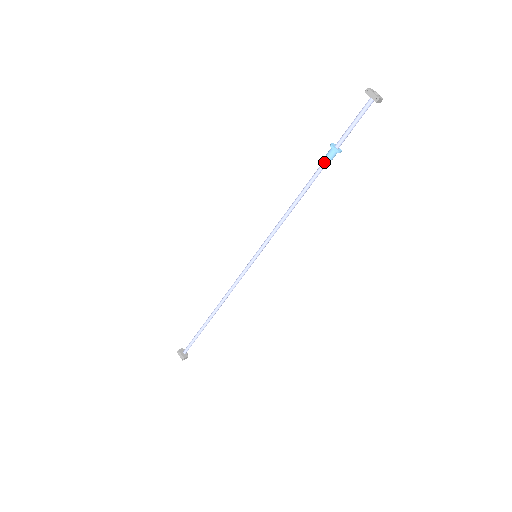
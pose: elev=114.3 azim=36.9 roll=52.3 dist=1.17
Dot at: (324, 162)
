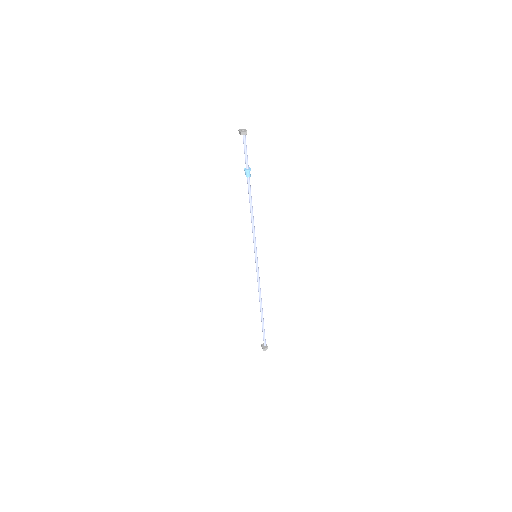
Dot at: (247, 180)
